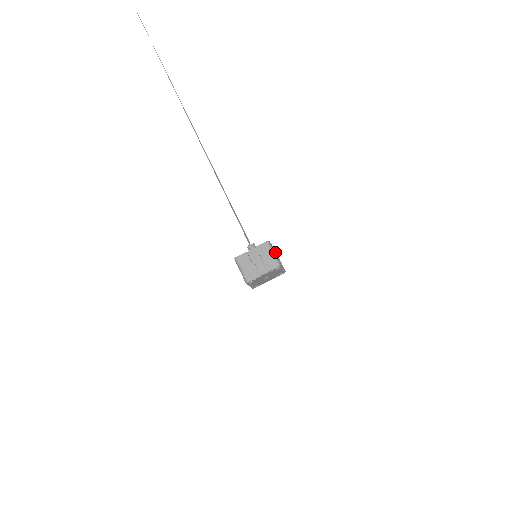
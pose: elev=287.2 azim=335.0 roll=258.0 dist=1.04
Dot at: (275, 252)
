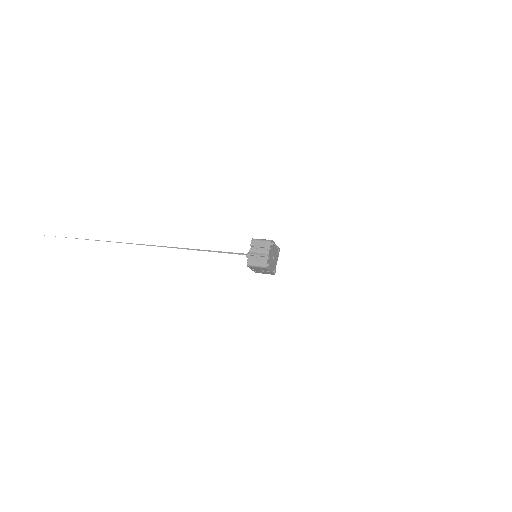
Dot at: occluded
